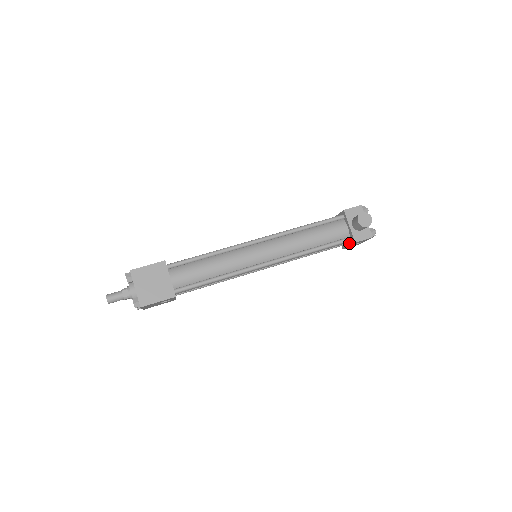
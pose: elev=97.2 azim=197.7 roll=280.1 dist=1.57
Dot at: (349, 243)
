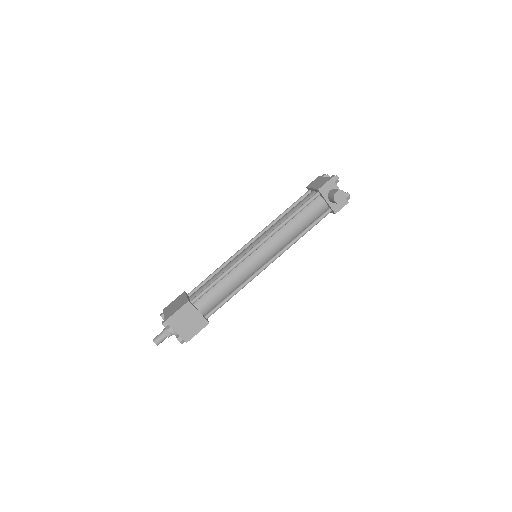
Dot at: occluded
